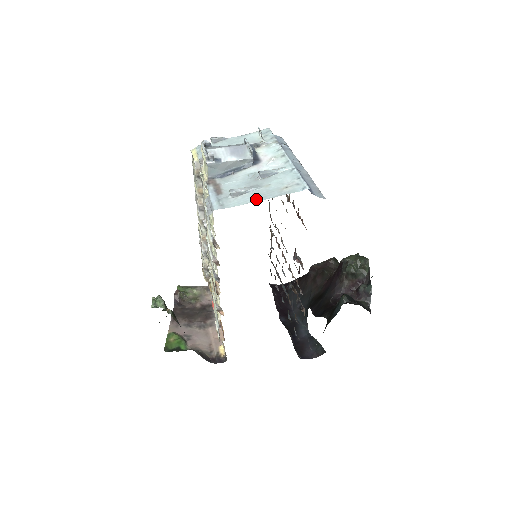
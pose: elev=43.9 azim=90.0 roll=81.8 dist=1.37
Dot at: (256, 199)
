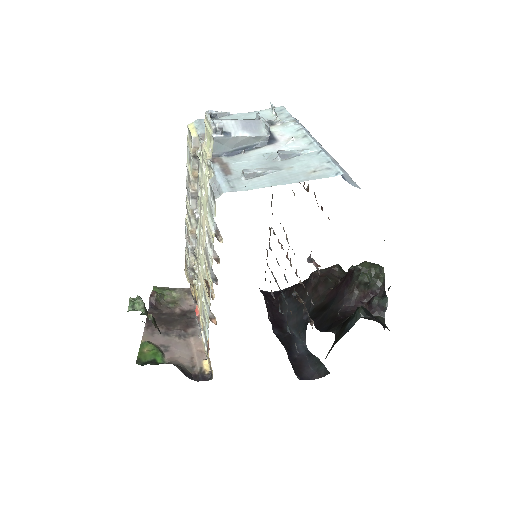
Dot at: (277, 183)
